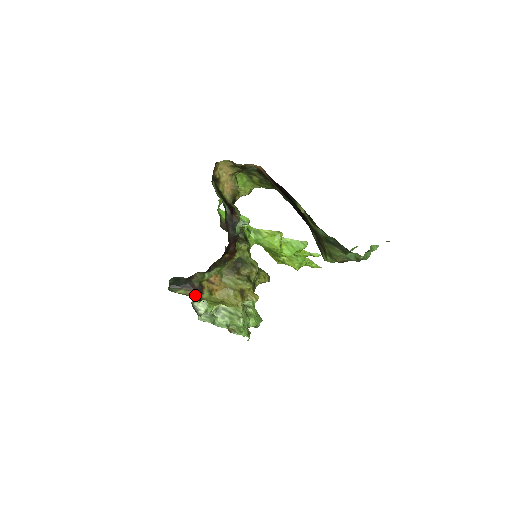
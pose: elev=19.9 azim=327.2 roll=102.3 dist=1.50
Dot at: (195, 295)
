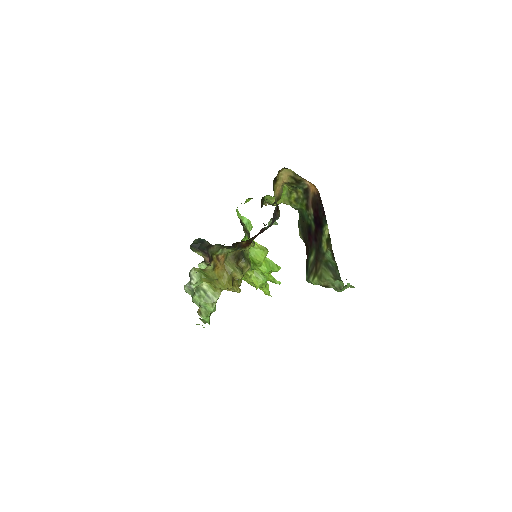
Dot at: (209, 262)
